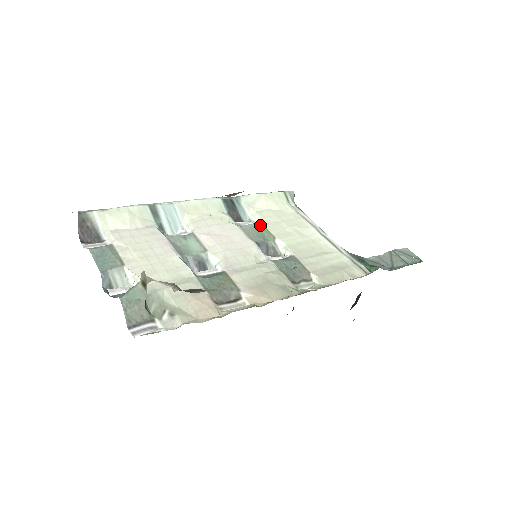
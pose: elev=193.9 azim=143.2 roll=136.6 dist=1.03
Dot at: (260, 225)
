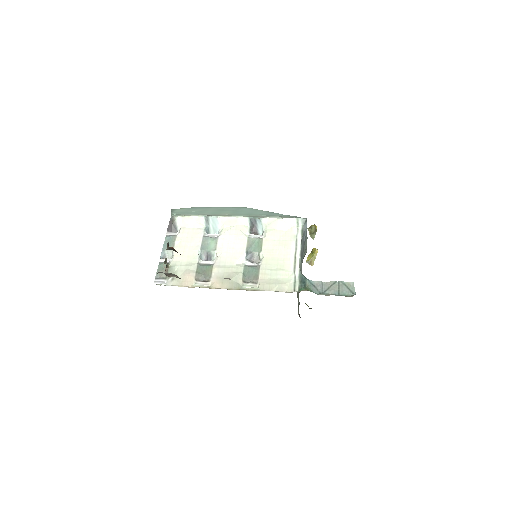
Dot at: (260, 240)
